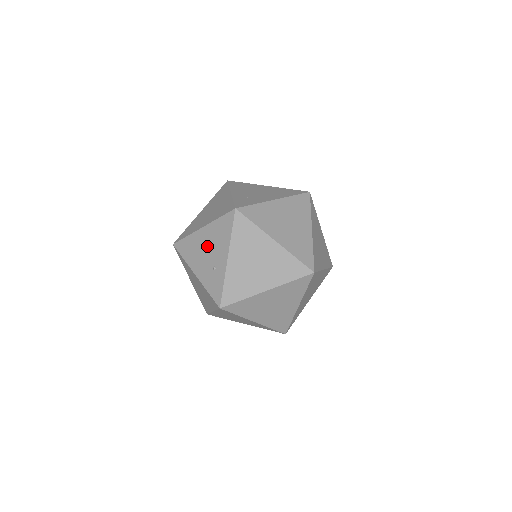
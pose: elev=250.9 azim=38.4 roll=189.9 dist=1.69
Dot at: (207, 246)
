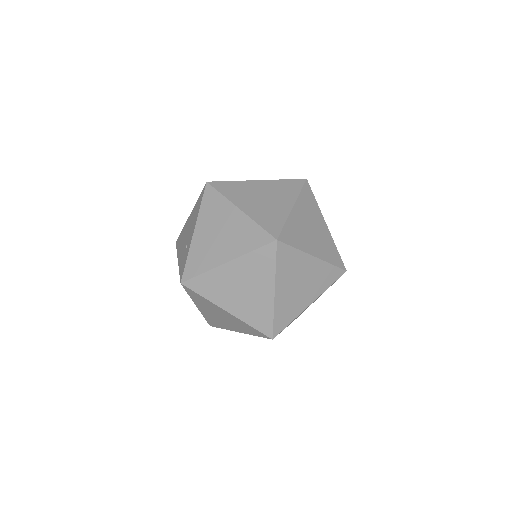
Dot at: (188, 229)
